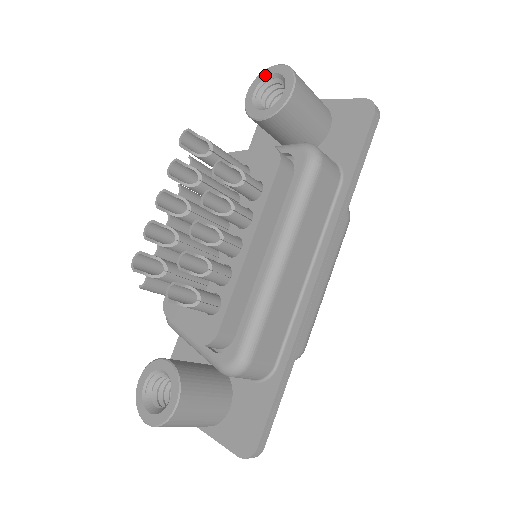
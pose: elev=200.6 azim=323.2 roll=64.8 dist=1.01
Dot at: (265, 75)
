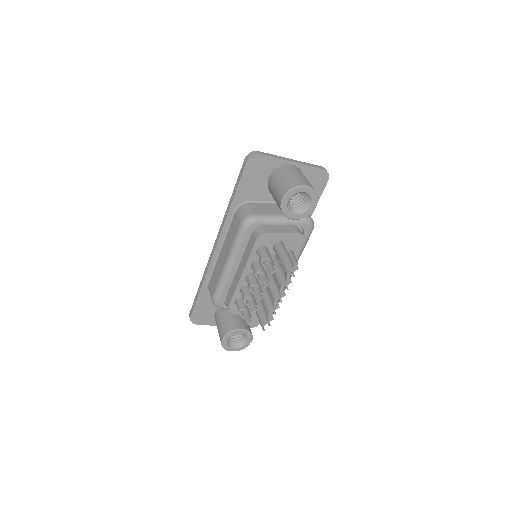
Dot at: (297, 192)
